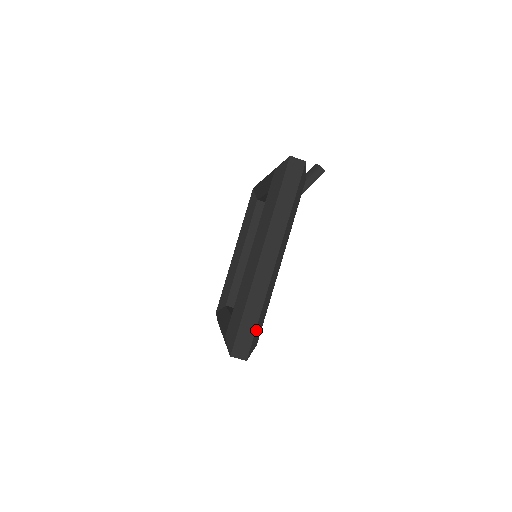
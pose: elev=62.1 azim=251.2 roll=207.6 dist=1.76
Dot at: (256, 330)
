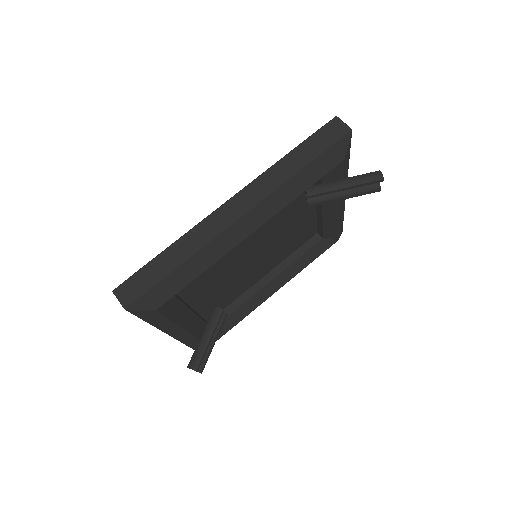
Dot at: (163, 282)
